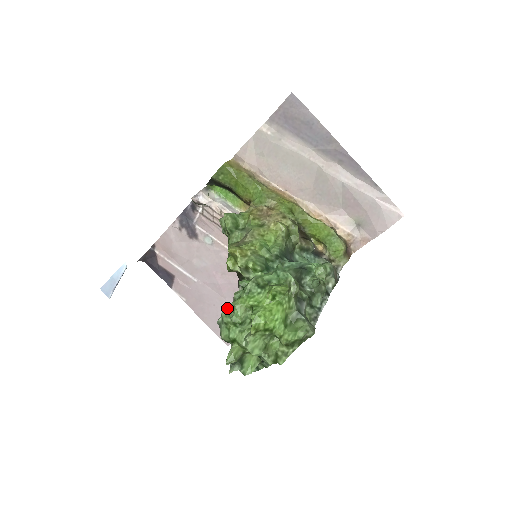
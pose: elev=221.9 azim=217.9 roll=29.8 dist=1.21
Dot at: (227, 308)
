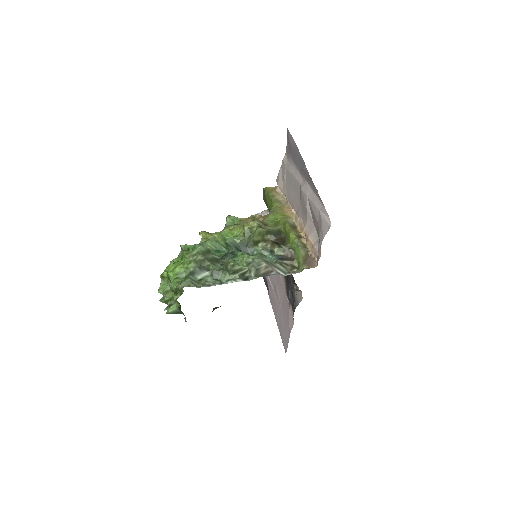
Dot at: occluded
